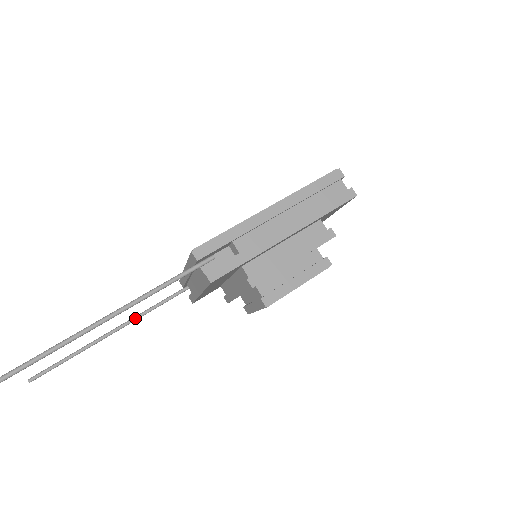
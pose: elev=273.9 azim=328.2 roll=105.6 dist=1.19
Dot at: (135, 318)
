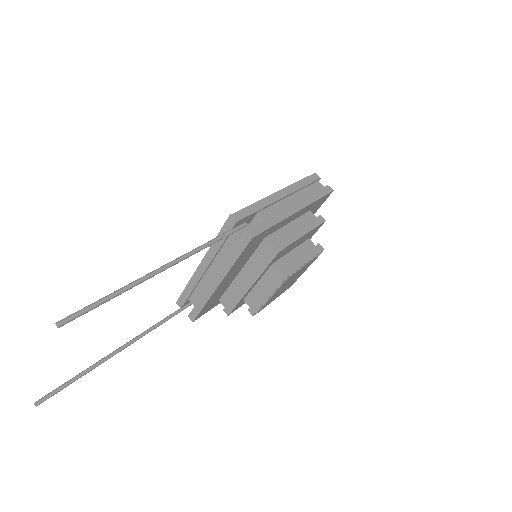
Dot at: (143, 333)
